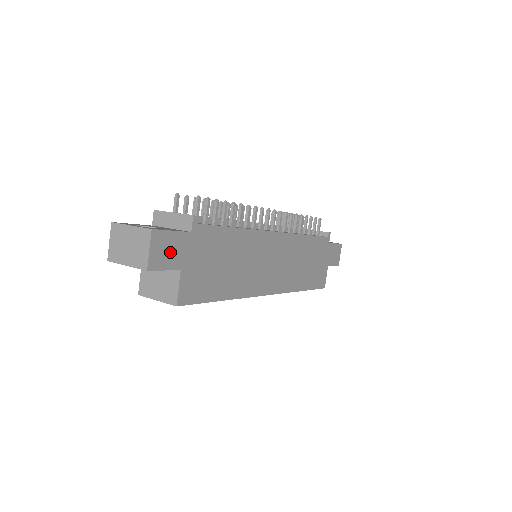
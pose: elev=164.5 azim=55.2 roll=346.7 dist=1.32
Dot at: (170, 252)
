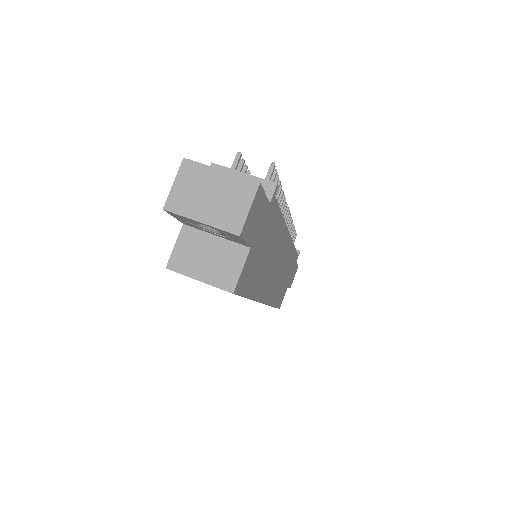
Dot at: (255, 220)
